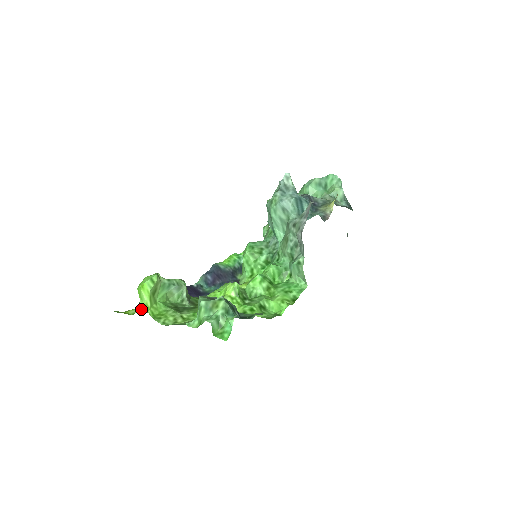
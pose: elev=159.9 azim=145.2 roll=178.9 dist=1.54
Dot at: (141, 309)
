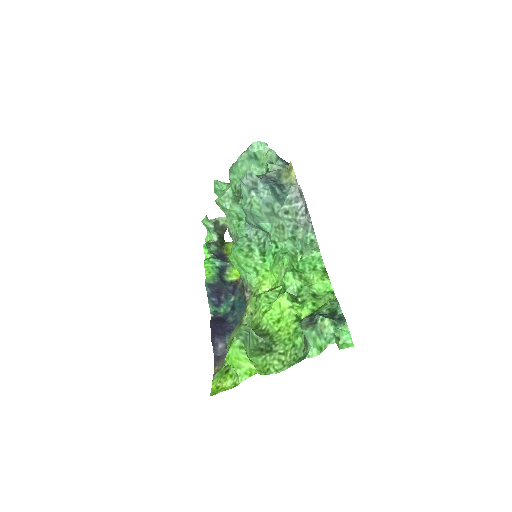
Dot at: (245, 376)
